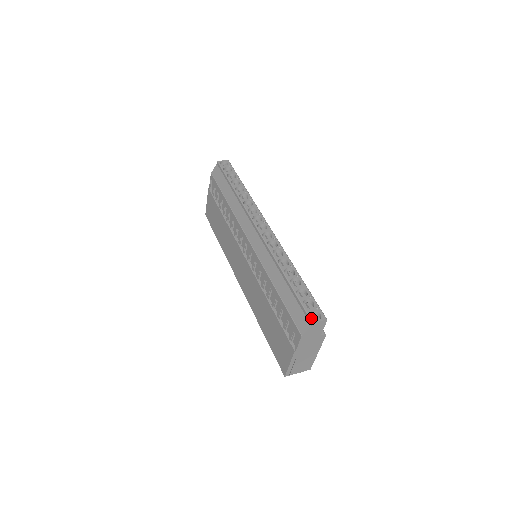
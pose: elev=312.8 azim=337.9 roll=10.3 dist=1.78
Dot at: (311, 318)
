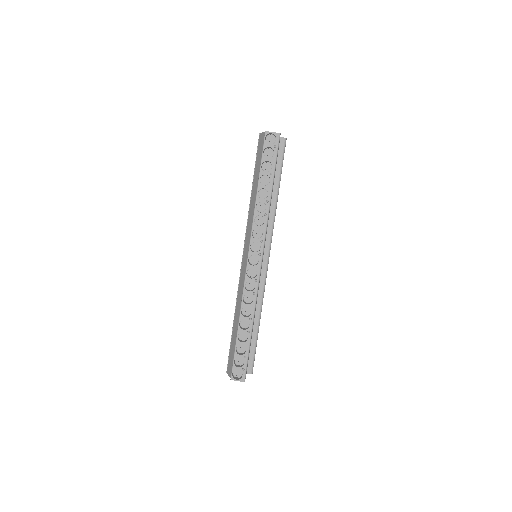
Dot at: (232, 376)
